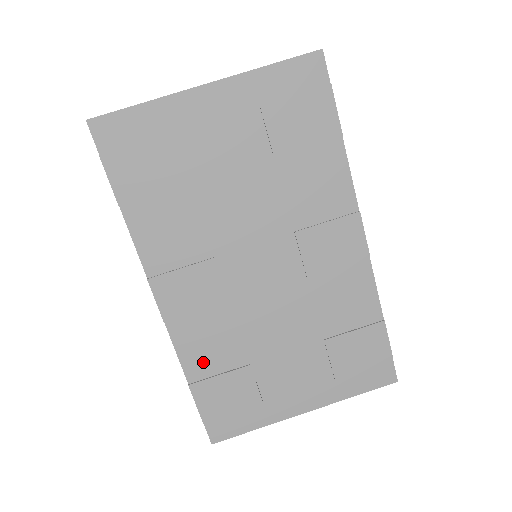
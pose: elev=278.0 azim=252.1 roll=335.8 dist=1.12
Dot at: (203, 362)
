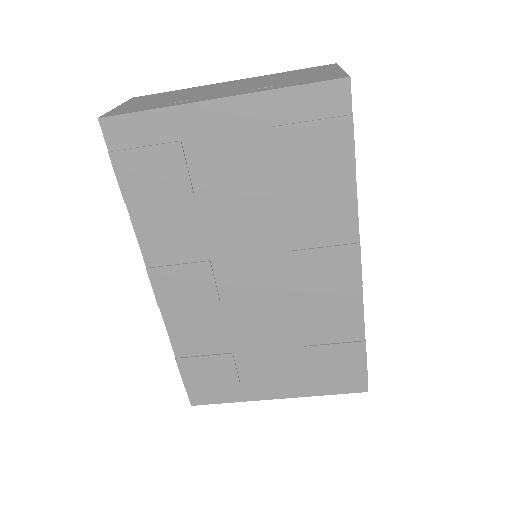
Dot at: (190, 343)
